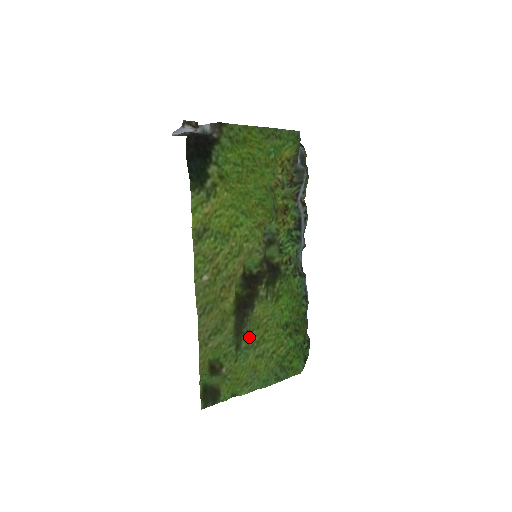
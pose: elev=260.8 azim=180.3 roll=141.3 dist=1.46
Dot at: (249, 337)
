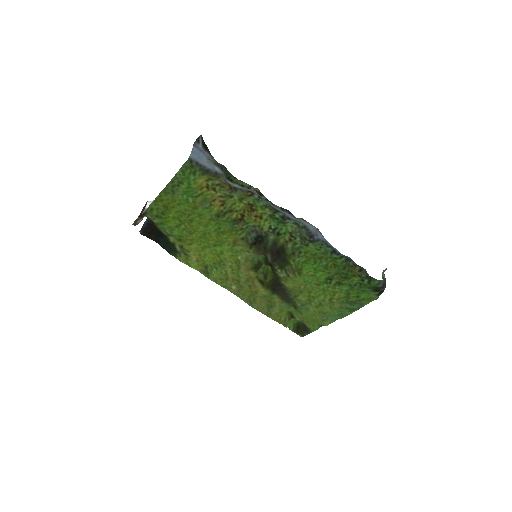
Dot at: (299, 299)
